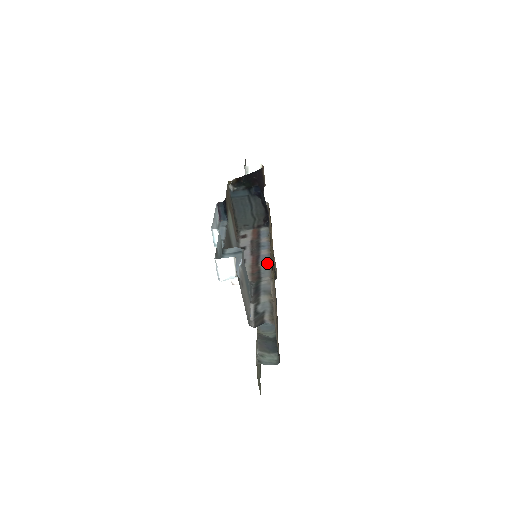
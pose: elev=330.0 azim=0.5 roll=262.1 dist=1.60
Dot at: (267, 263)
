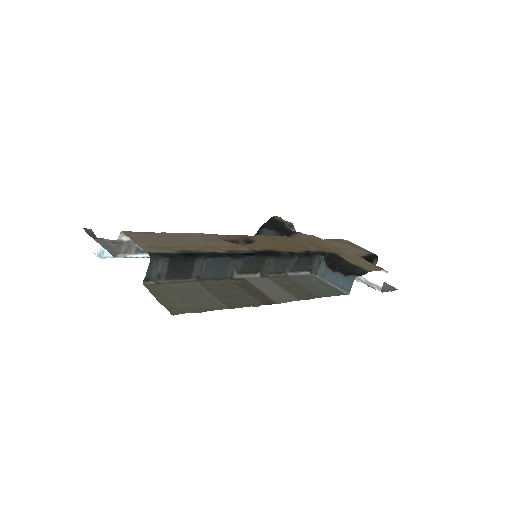
Dot at: occluded
